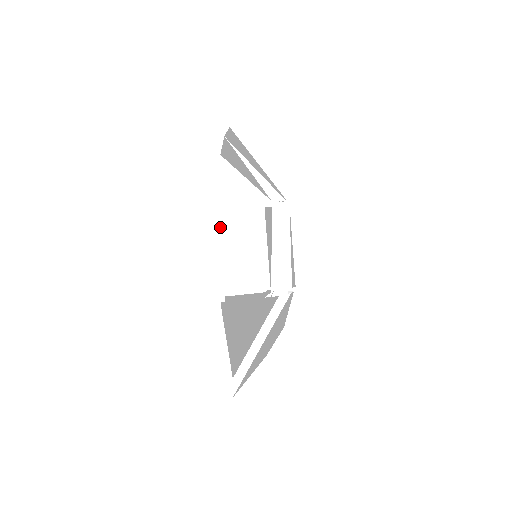
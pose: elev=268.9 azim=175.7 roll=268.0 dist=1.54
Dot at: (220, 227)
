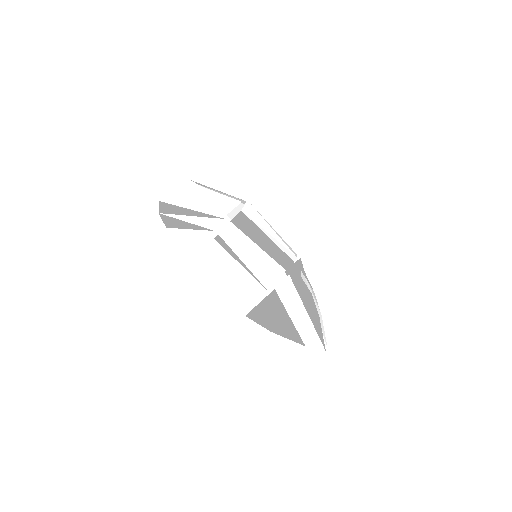
Dot at: (204, 272)
